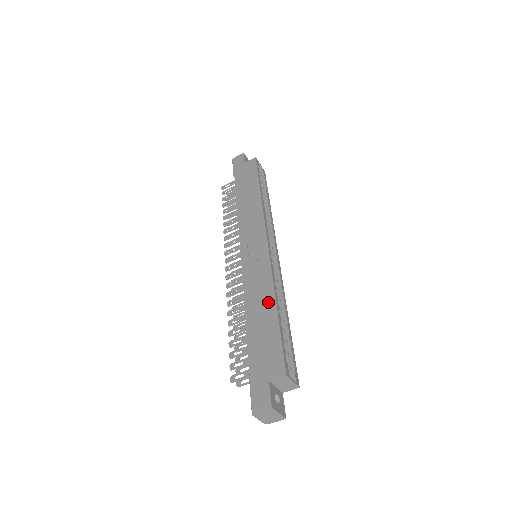
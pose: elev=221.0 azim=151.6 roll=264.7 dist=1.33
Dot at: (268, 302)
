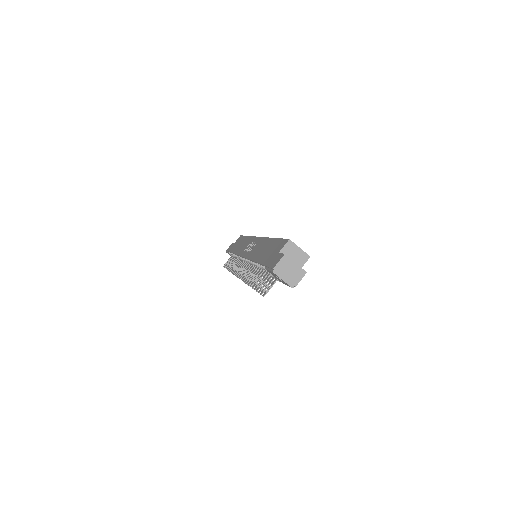
Dot at: (267, 243)
